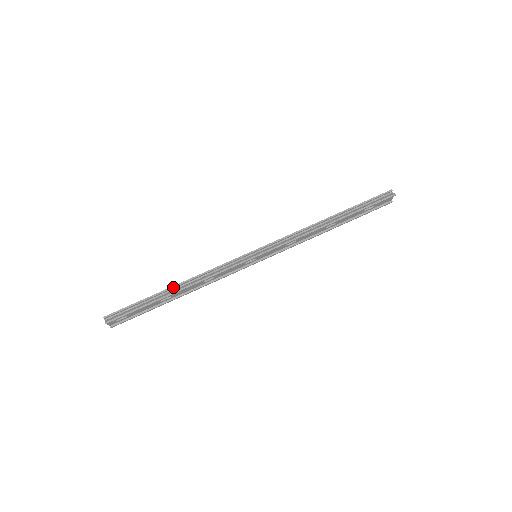
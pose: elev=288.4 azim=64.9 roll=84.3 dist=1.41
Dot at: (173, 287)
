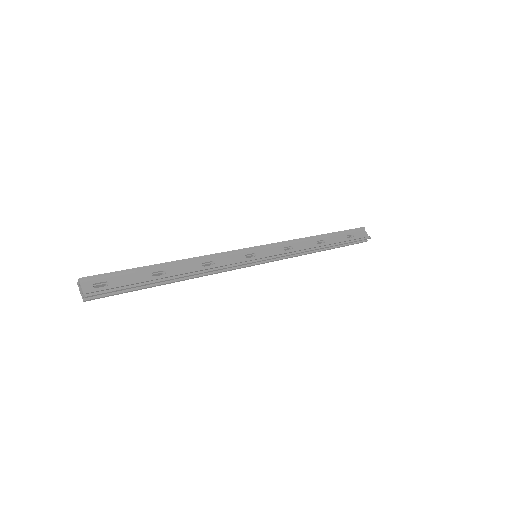
Dot at: occluded
